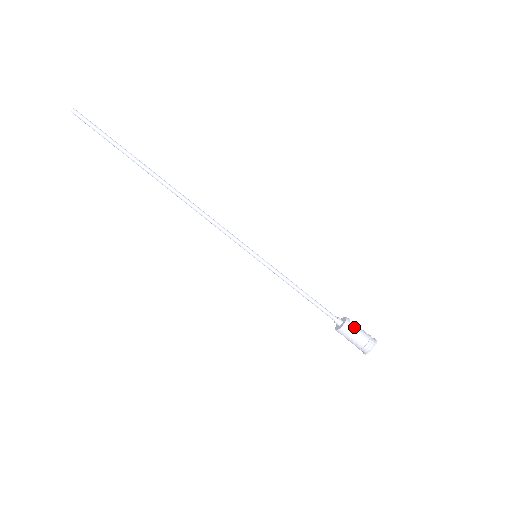
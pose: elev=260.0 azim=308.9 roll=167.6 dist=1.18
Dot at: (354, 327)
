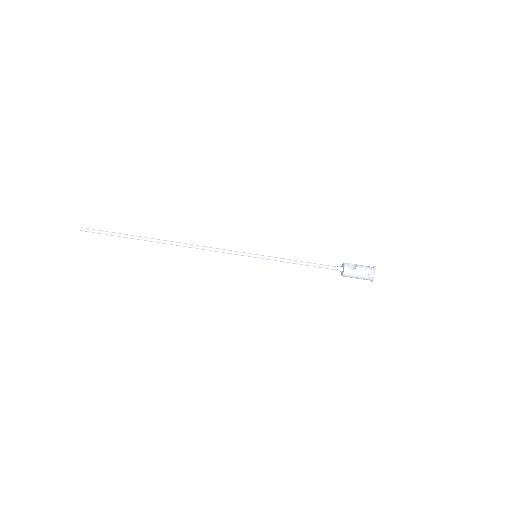
Dot at: (354, 266)
